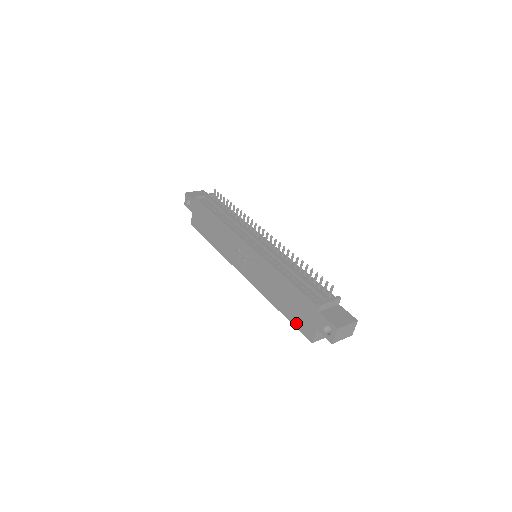
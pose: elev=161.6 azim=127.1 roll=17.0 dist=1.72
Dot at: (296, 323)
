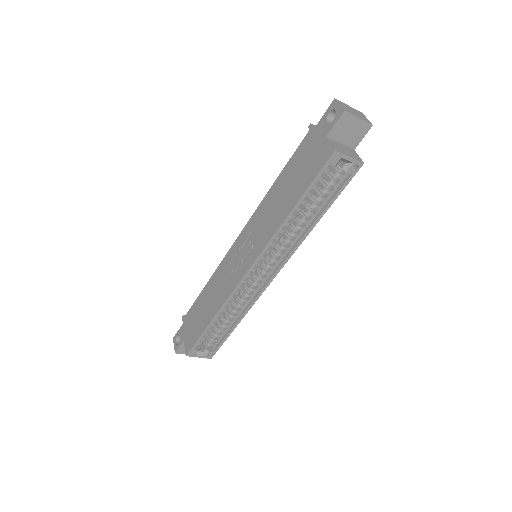
Dot at: (311, 176)
